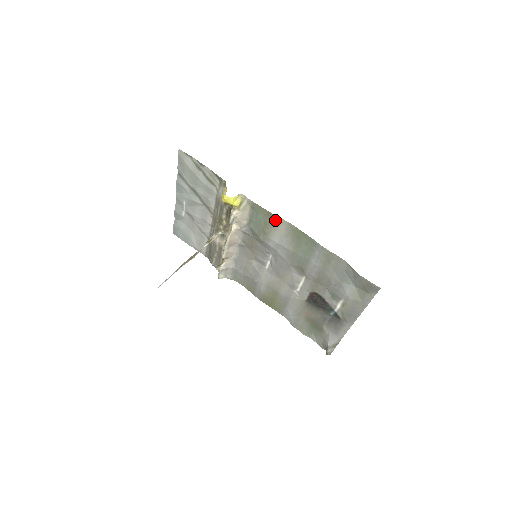
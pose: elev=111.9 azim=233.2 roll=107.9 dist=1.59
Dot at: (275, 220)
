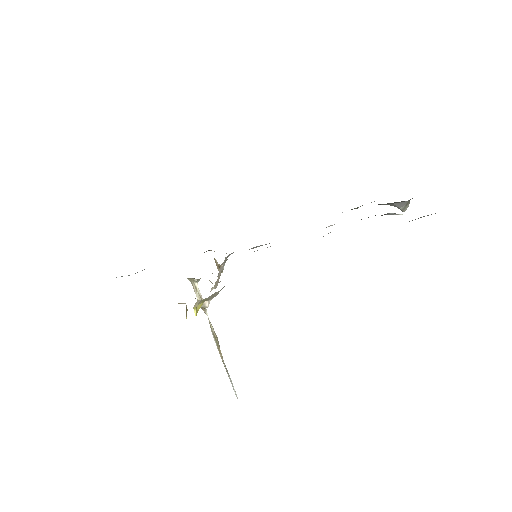
Dot at: occluded
